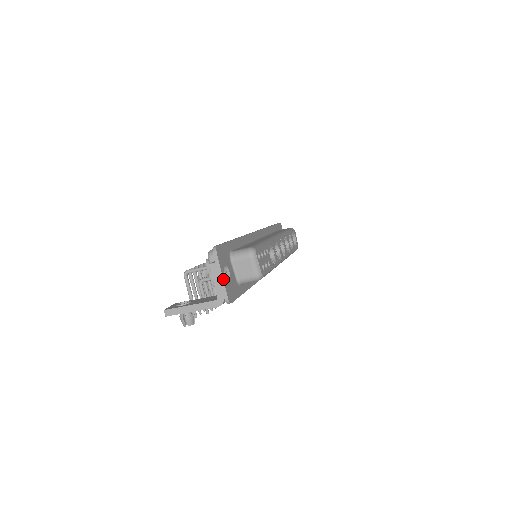
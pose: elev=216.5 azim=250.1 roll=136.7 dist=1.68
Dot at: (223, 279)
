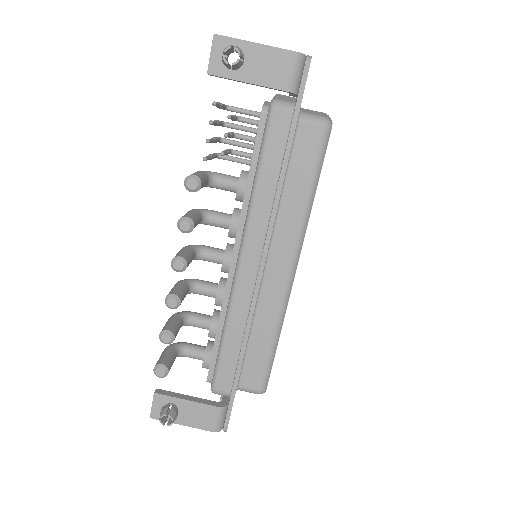
Dot at: occluded
